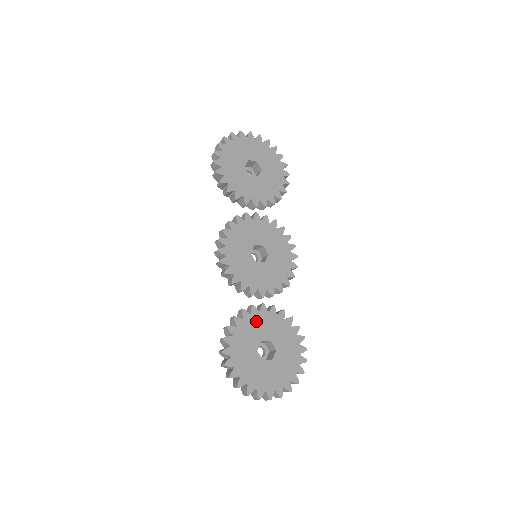
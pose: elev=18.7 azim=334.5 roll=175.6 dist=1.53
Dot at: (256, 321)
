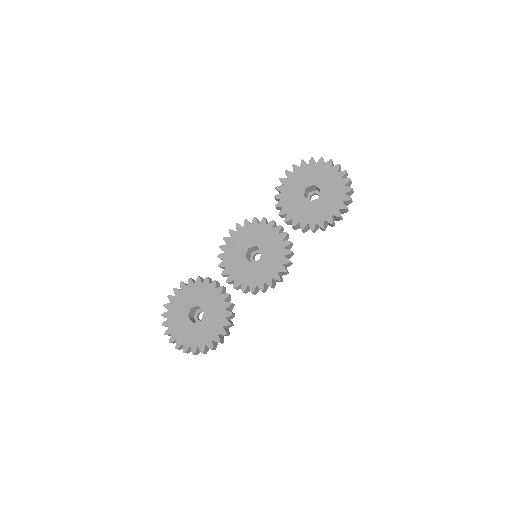
Dot at: (208, 292)
